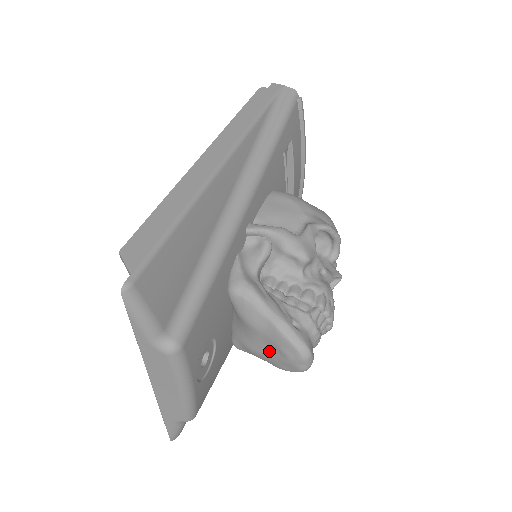
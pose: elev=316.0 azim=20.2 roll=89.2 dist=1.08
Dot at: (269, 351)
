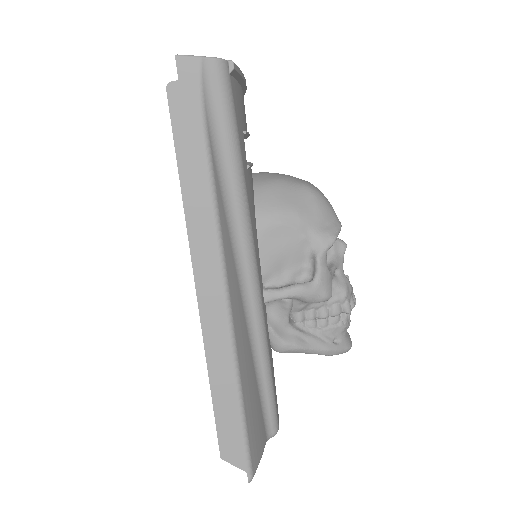
Dot at: occluded
